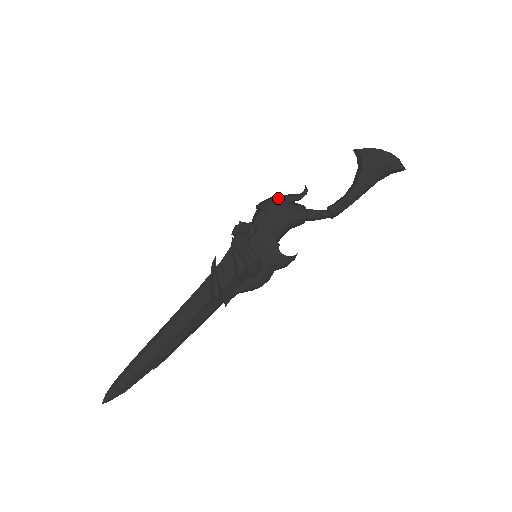
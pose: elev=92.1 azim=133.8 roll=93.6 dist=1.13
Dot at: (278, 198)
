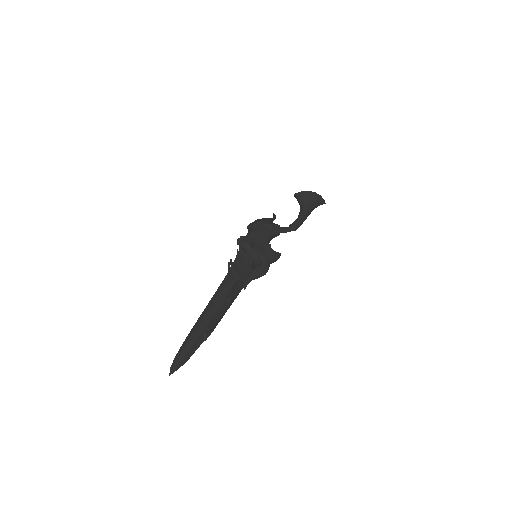
Dot at: (261, 219)
